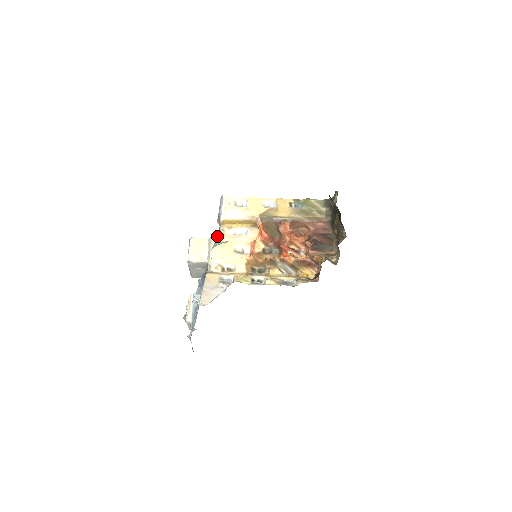
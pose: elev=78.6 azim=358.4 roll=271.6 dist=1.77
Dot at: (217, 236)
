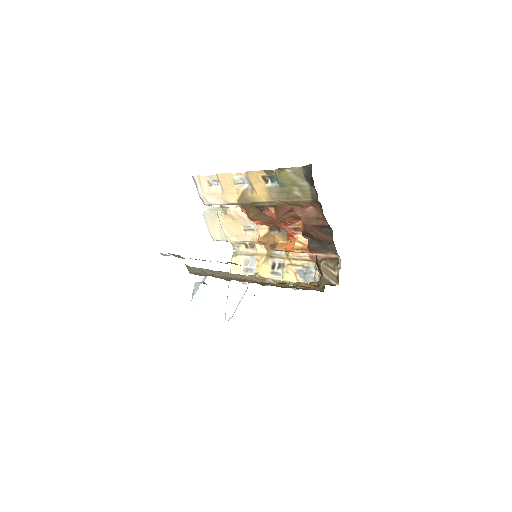
Dot at: (221, 213)
